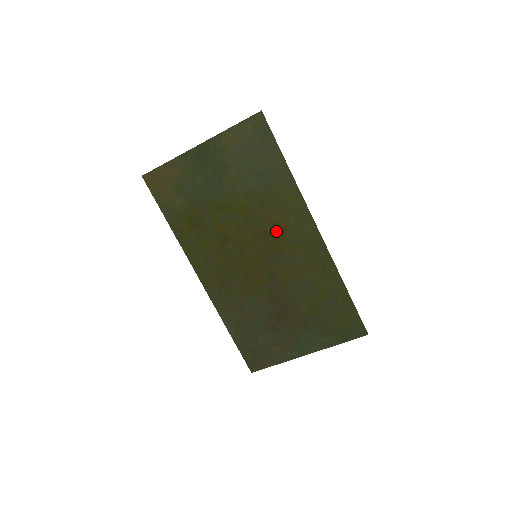
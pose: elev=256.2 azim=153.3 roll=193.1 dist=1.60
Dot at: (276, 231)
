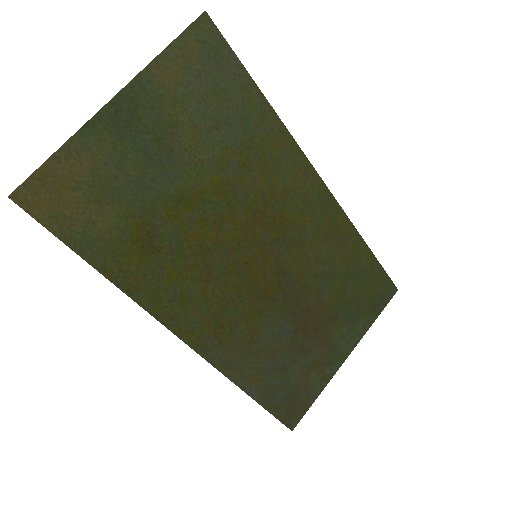
Dot at: (273, 205)
